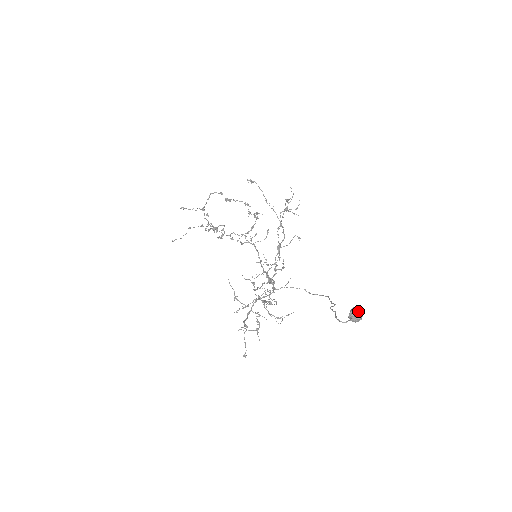
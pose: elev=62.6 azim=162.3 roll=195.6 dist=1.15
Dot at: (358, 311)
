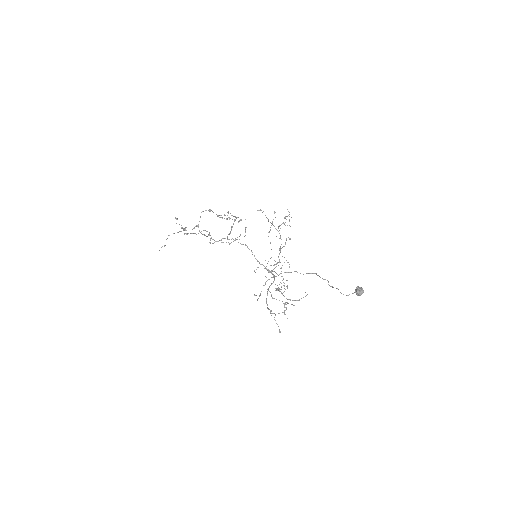
Dot at: (361, 289)
